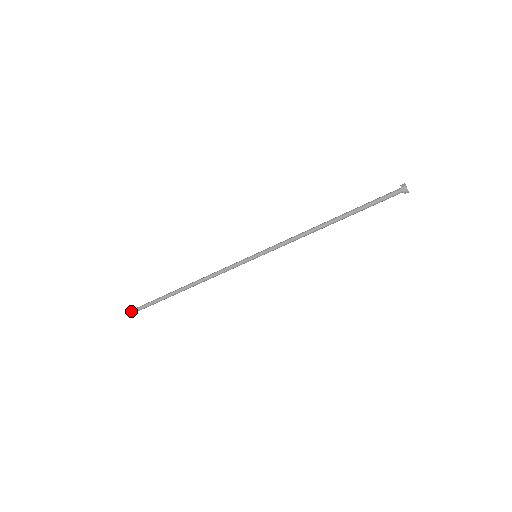
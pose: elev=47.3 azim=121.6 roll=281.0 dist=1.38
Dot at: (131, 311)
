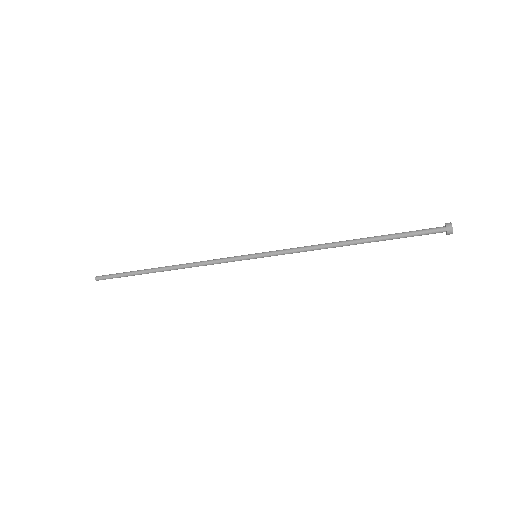
Dot at: (97, 276)
